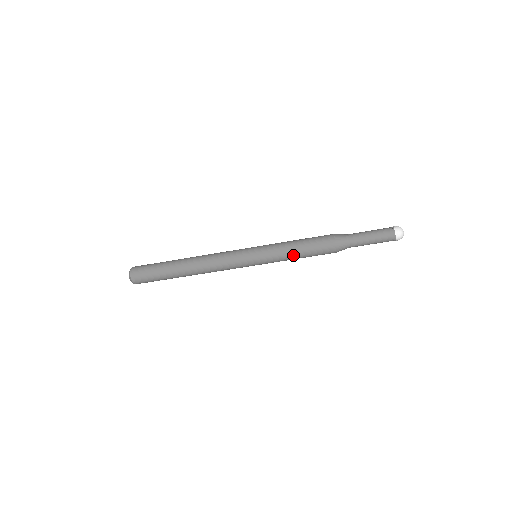
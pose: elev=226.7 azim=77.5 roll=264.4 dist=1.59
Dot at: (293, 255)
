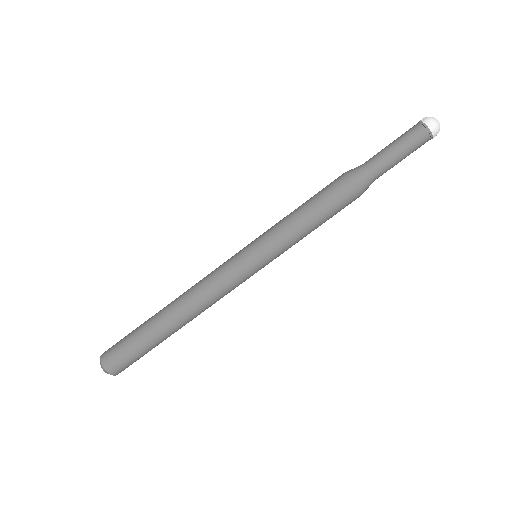
Dot at: (301, 224)
